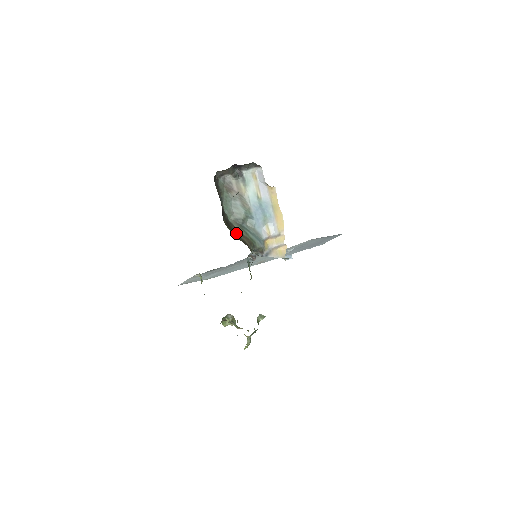
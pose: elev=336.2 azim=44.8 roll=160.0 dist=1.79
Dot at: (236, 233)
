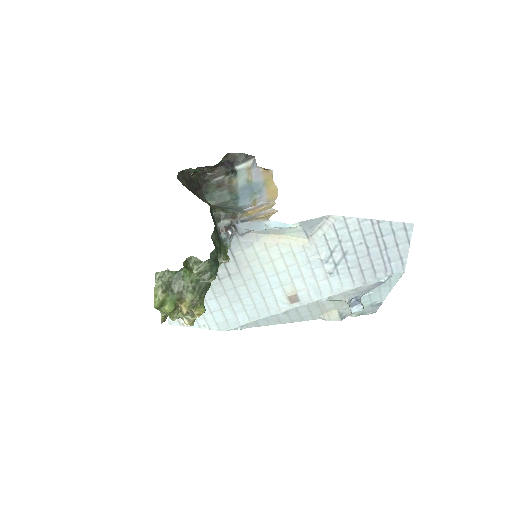
Dot at: (203, 201)
